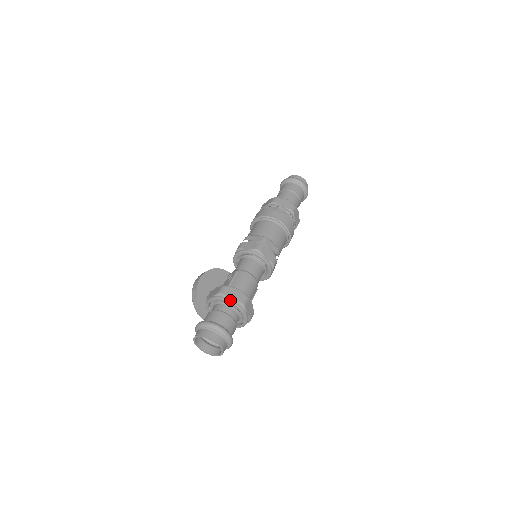
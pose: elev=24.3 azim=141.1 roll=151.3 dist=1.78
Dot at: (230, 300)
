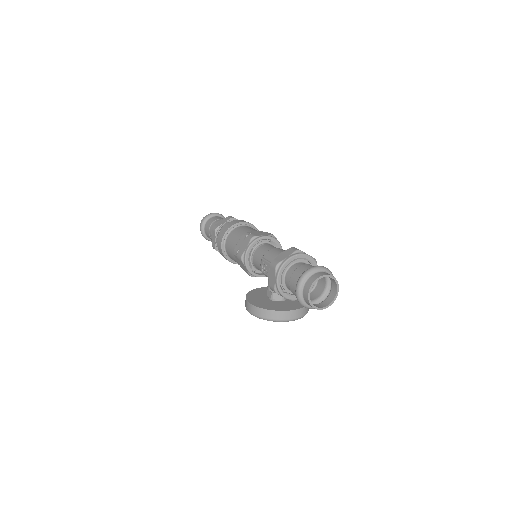
Dot at: (288, 258)
